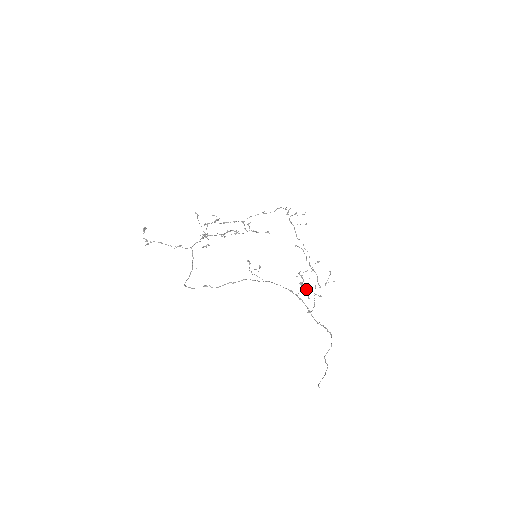
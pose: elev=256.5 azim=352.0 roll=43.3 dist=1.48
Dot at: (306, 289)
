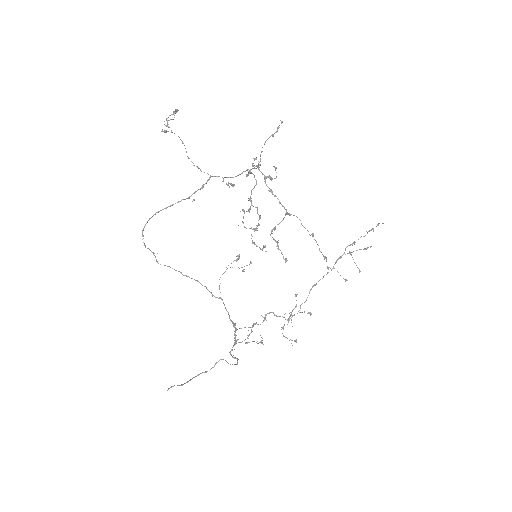
Dot at: occluded
